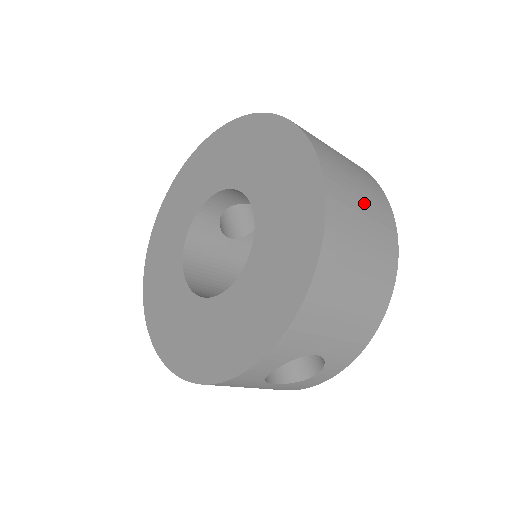
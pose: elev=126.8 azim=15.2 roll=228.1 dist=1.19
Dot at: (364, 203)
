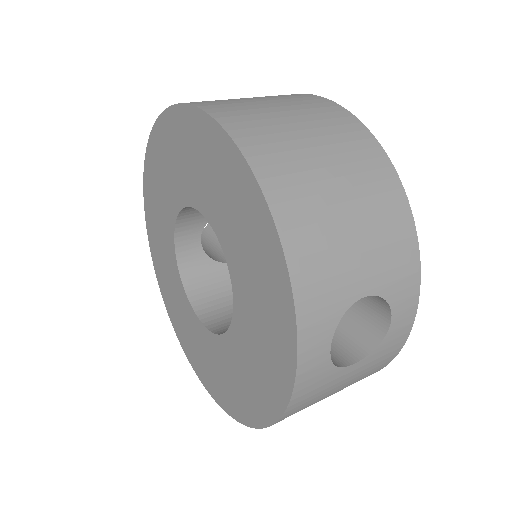
Dot at: (288, 114)
